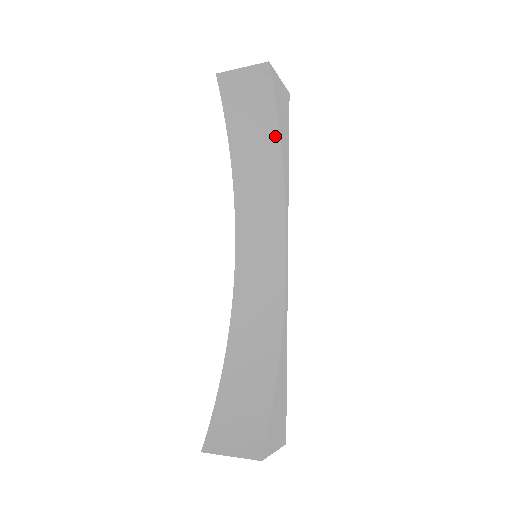
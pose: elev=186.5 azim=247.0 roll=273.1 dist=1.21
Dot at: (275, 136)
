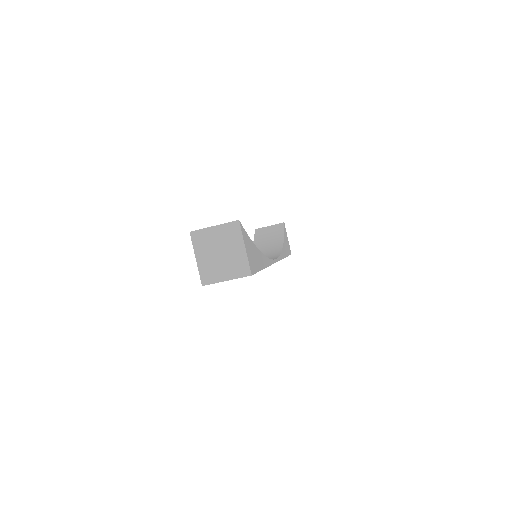
Dot at: (281, 241)
